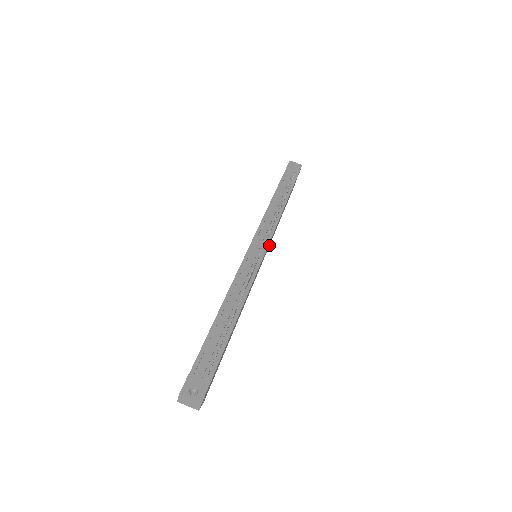
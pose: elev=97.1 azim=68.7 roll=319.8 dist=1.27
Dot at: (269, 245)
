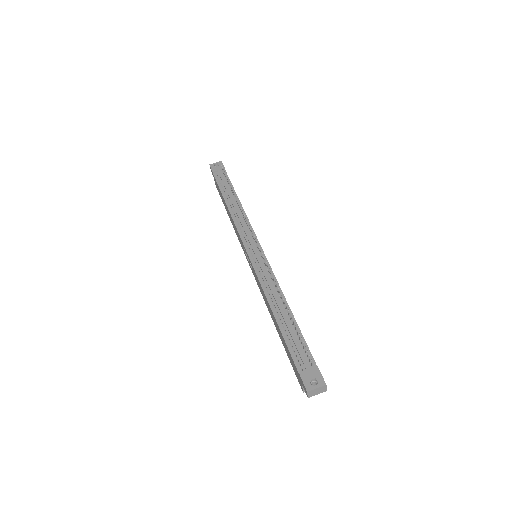
Dot at: occluded
